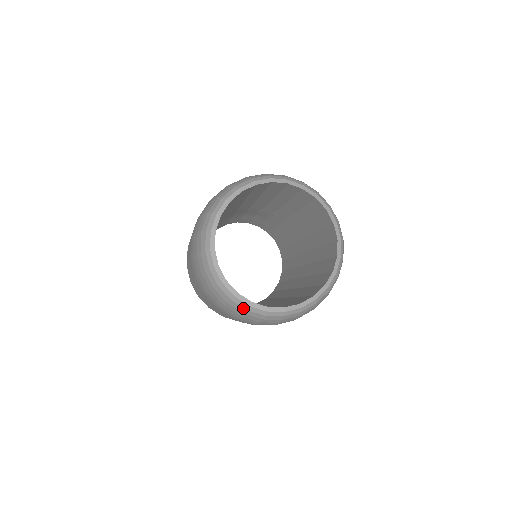
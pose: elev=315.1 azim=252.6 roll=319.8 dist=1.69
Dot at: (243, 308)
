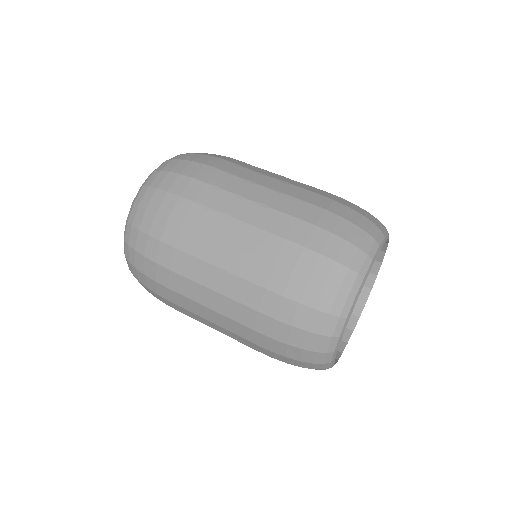
Dot at: (324, 369)
